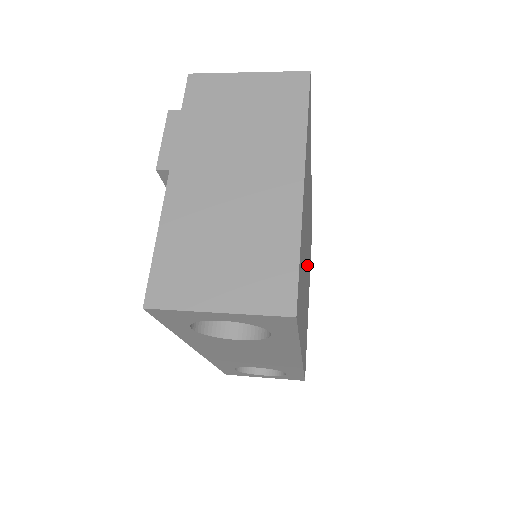
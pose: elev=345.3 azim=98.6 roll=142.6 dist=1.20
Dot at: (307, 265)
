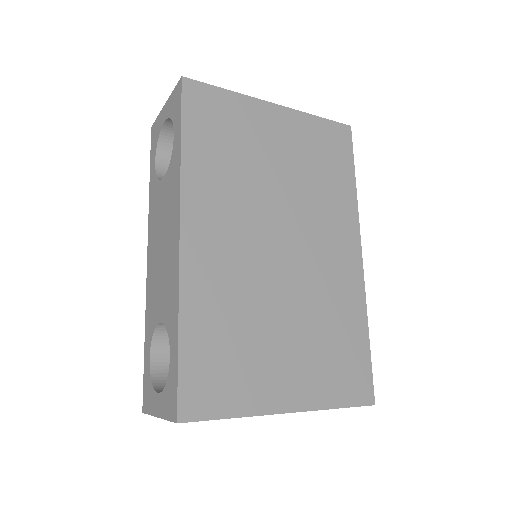
Dot at: (283, 264)
